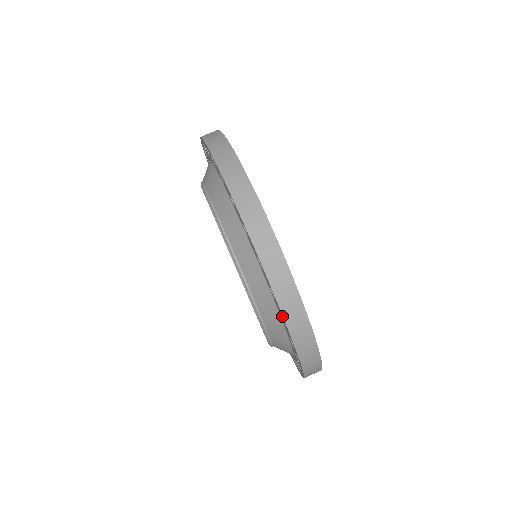
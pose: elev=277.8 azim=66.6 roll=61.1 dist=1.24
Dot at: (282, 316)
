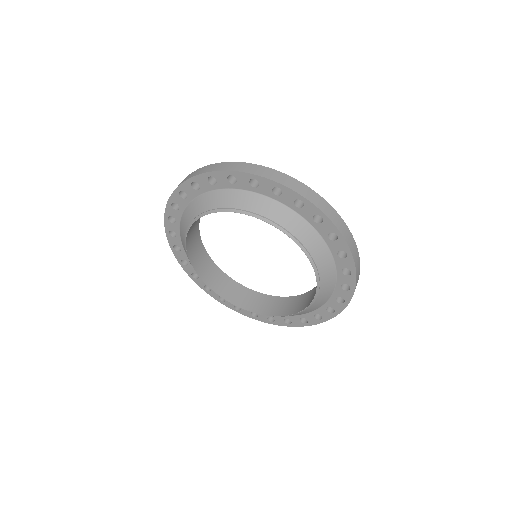
Dot at: (345, 248)
